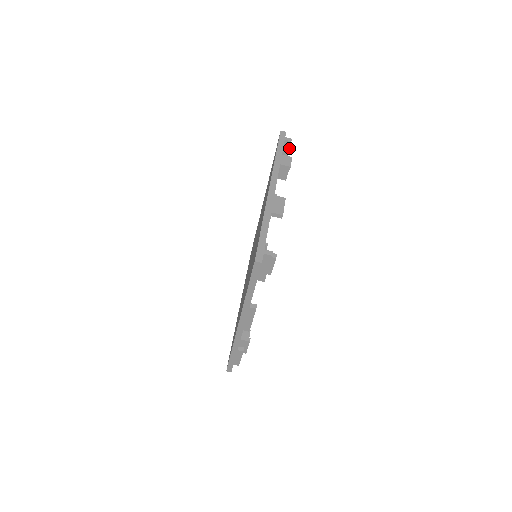
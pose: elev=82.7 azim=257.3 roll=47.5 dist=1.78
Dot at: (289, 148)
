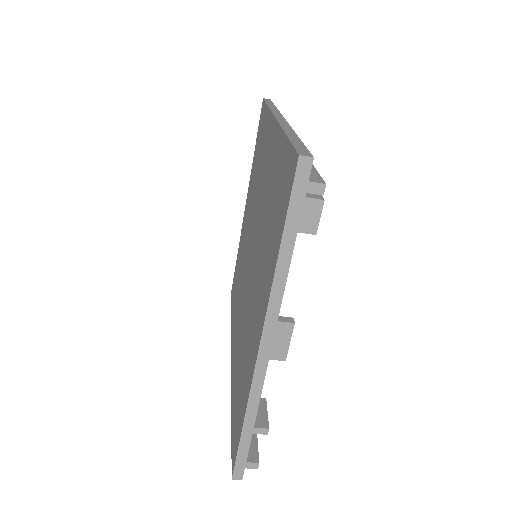
Dot at: occluded
